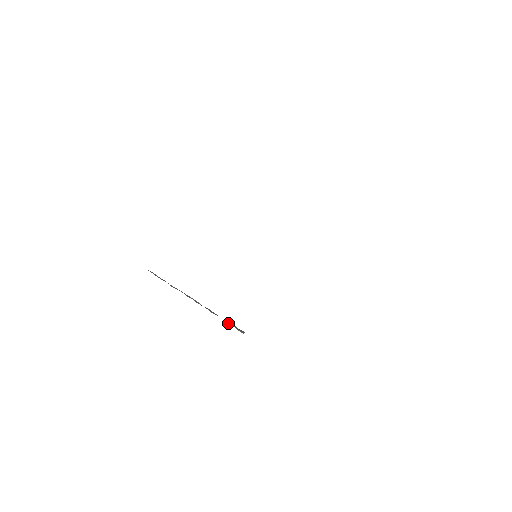
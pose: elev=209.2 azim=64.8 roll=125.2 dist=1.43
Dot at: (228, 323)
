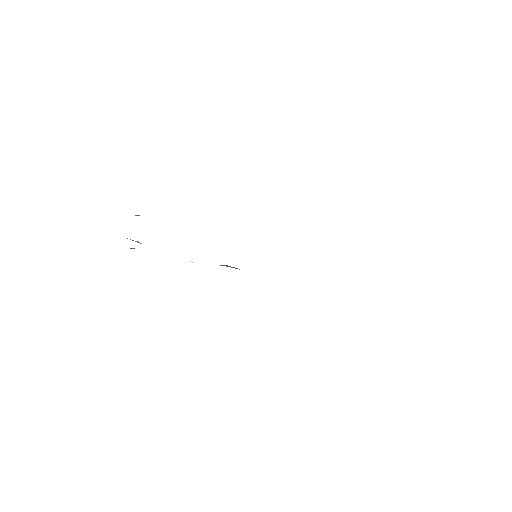
Dot at: occluded
